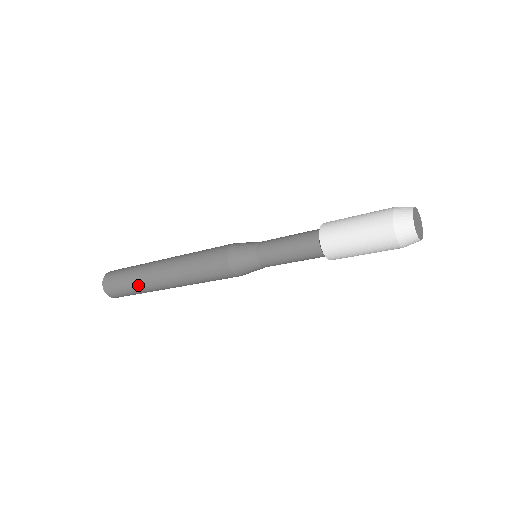
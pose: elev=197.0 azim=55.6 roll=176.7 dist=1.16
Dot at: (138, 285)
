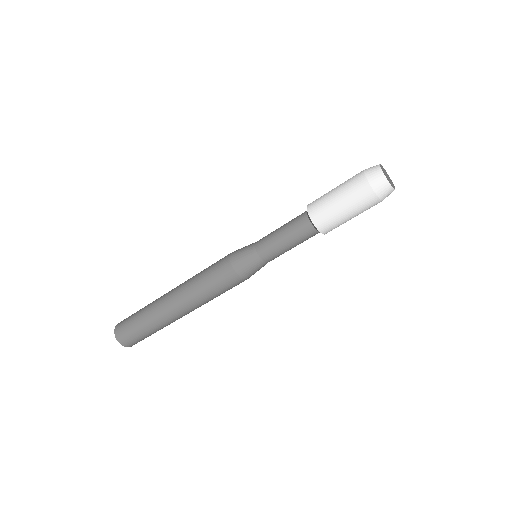
Dot at: (147, 309)
